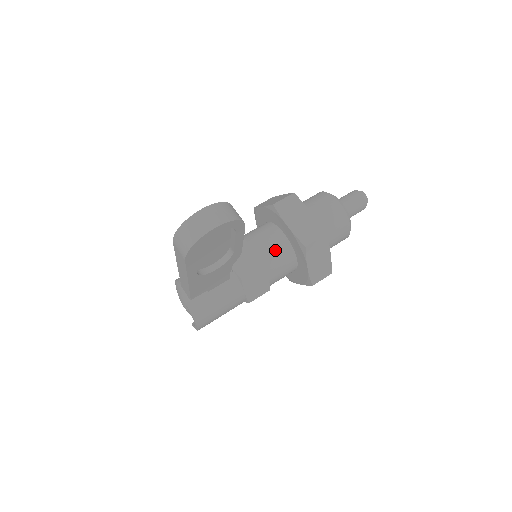
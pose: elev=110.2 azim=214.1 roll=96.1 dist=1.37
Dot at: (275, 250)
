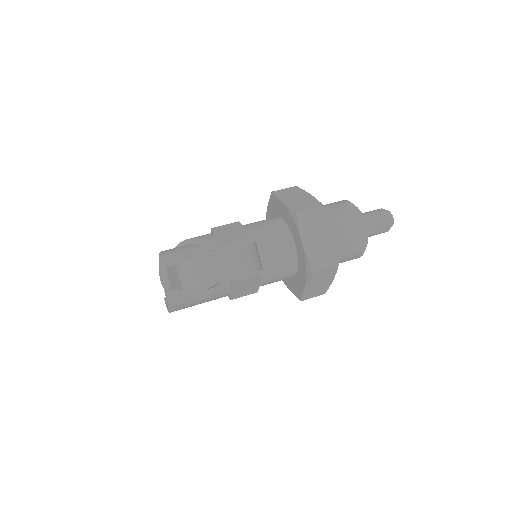
Dot at: (279, 259)
